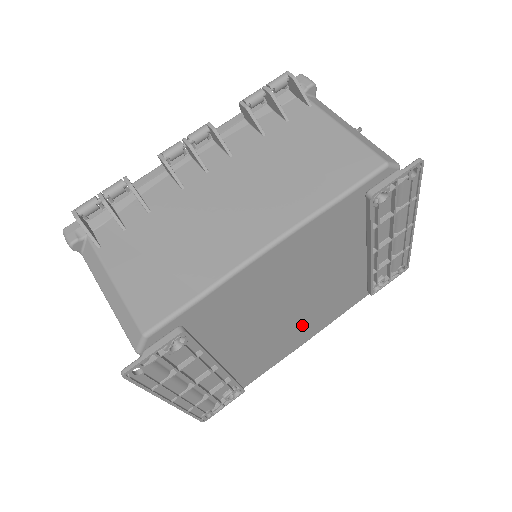
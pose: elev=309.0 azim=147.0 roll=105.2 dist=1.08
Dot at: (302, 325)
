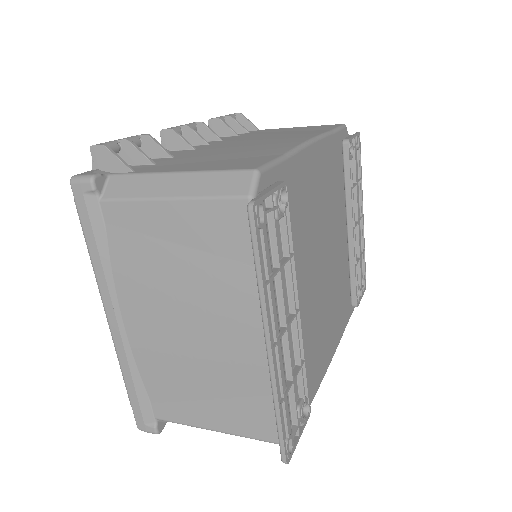
Dot at: (328, 316)
